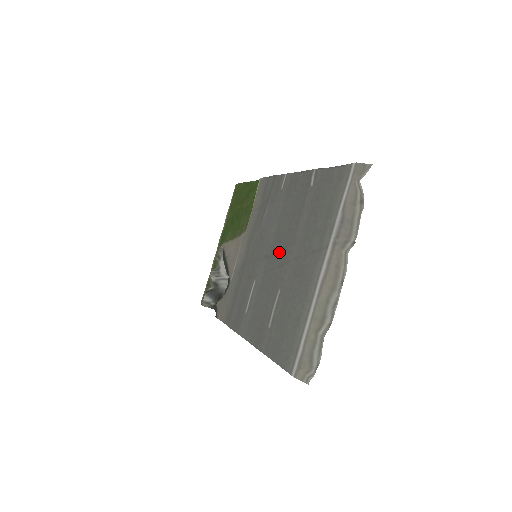
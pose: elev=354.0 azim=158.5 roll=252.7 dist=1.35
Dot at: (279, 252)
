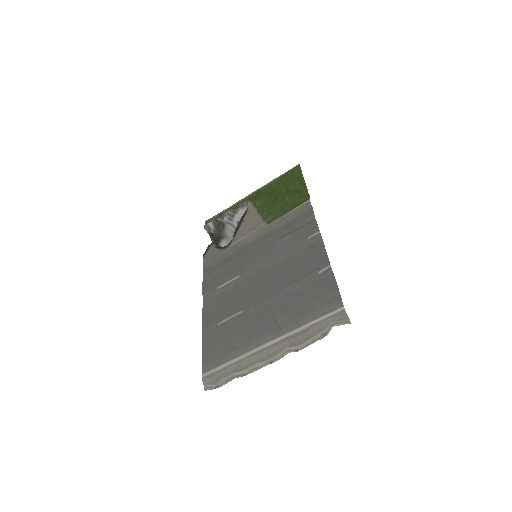
Dot at: (265, 284)
